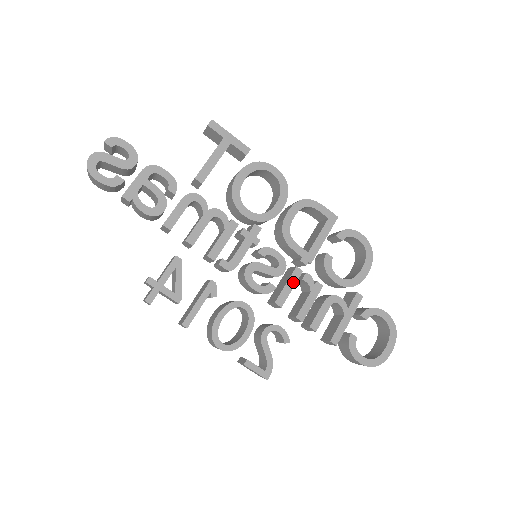
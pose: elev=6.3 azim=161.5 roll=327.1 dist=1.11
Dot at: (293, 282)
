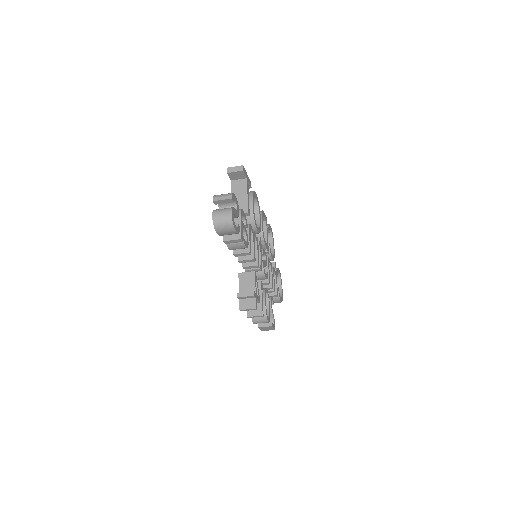
Dot at: occluded
